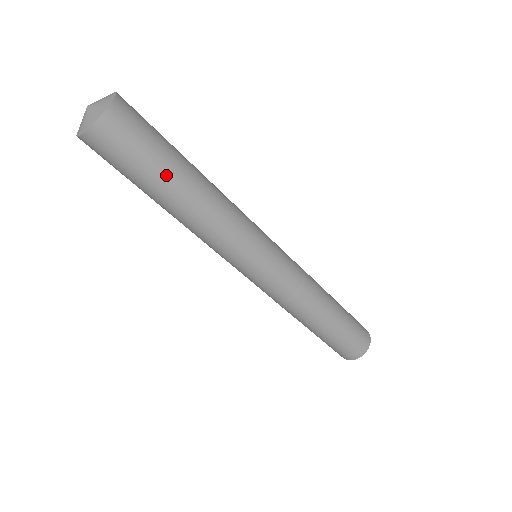
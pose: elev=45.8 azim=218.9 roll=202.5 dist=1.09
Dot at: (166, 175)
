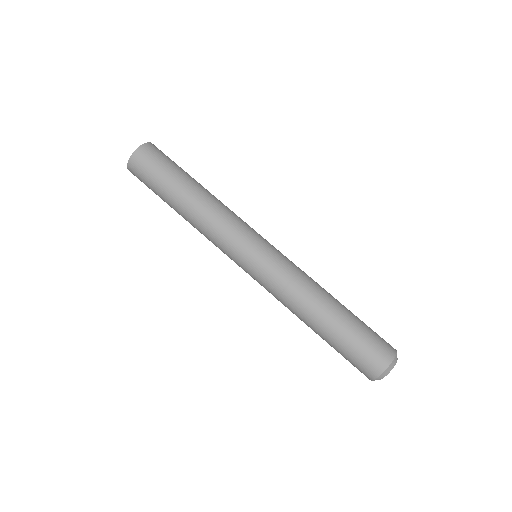
Dot at: occluded
